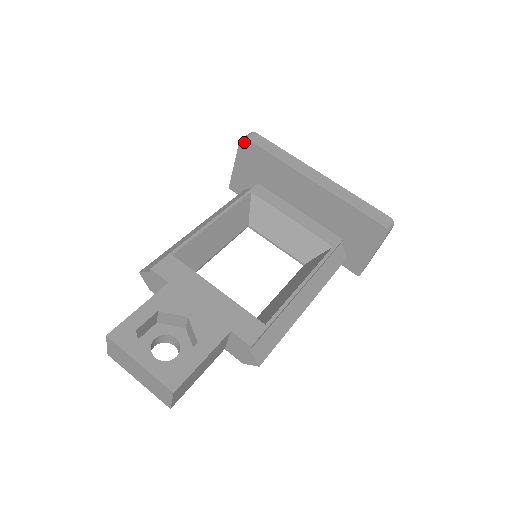
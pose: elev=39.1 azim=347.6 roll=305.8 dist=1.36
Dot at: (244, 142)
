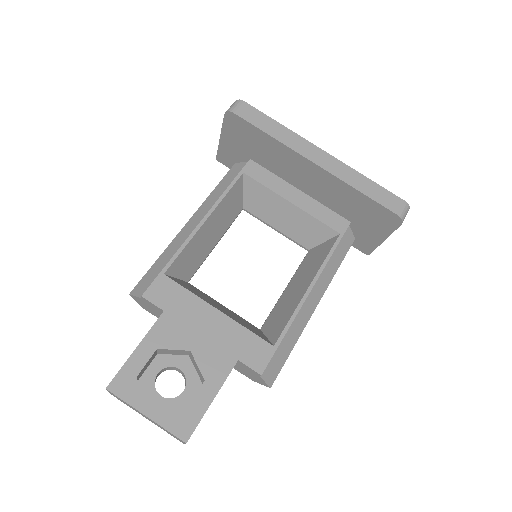
Dot at: (230, 115)
